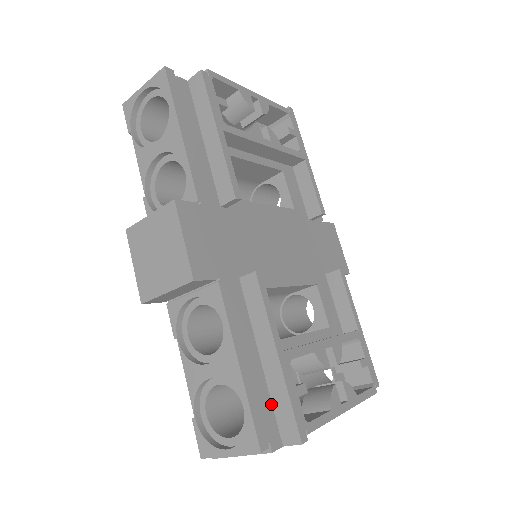
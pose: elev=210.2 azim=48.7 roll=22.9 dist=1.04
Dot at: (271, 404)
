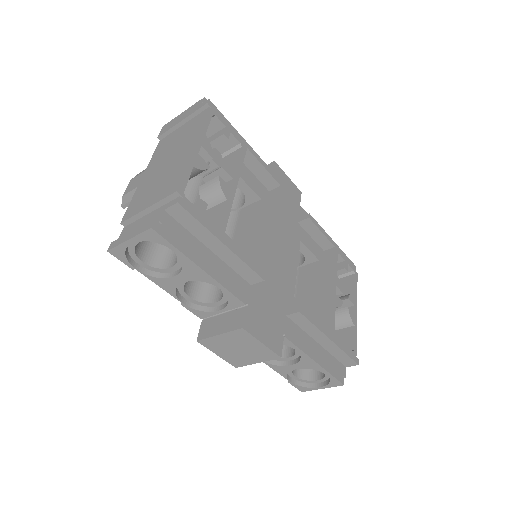
Dot at: (333, 357)
